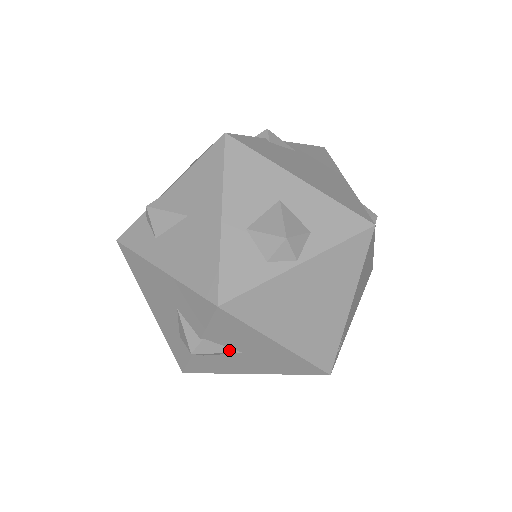
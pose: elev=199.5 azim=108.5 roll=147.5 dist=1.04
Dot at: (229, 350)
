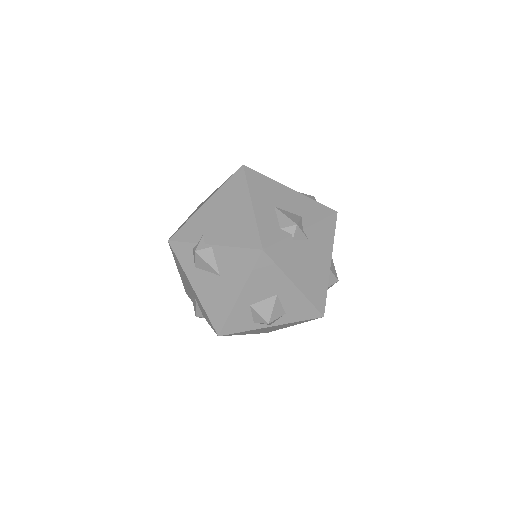
Dot at: occluded
